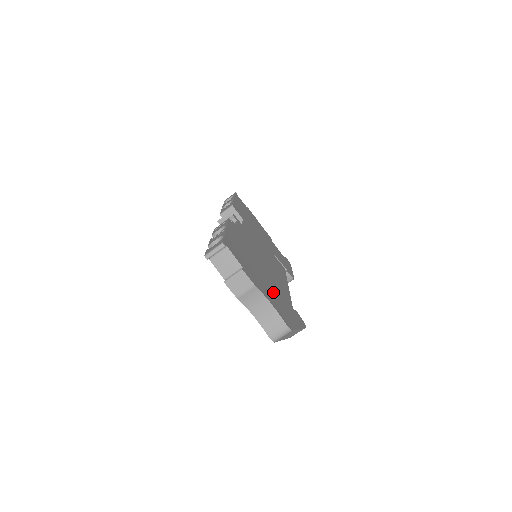
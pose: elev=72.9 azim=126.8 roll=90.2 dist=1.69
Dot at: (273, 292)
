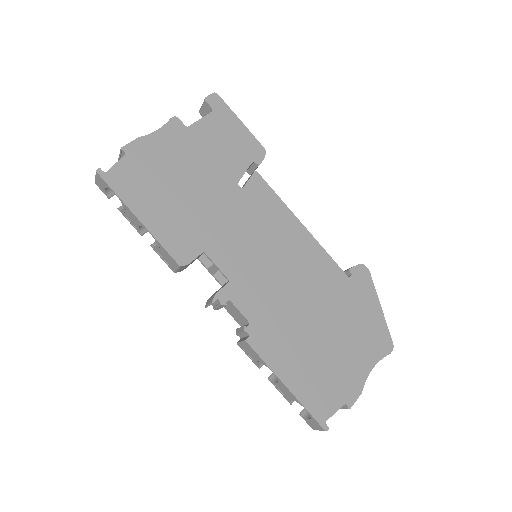
Dot at: (348, 331)
